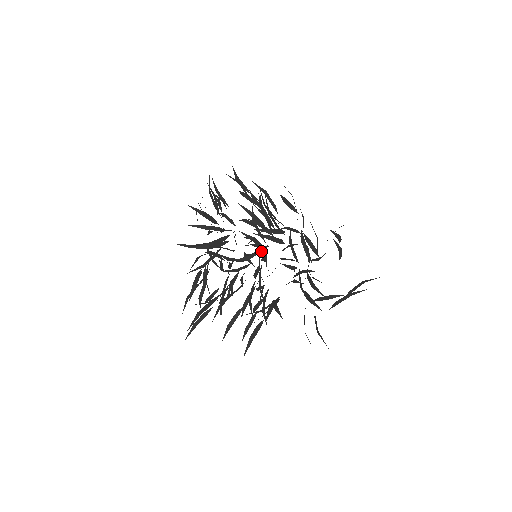
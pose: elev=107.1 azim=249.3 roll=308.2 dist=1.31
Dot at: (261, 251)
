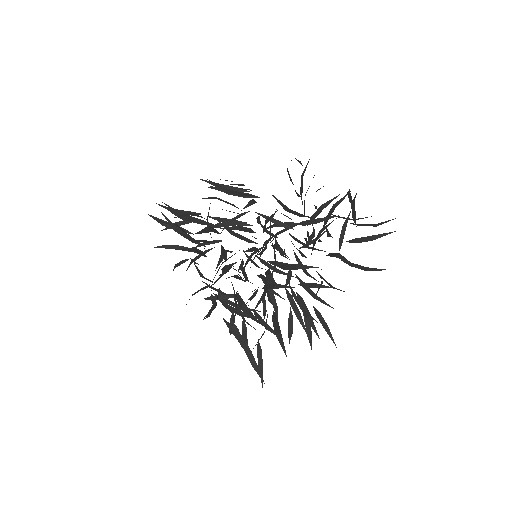
Dot at: (255, 202)
